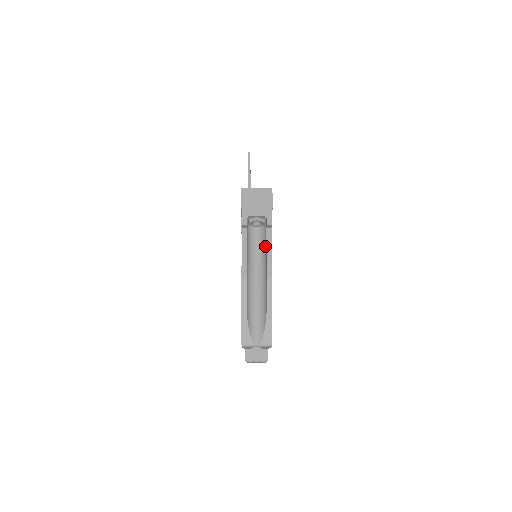
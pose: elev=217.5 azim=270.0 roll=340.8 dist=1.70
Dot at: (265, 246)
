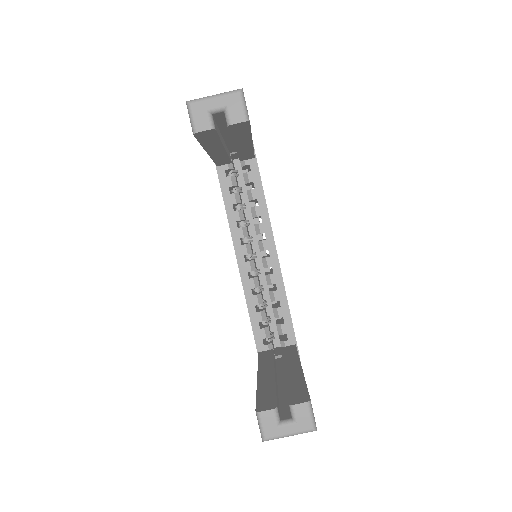
Dot at: occluded
